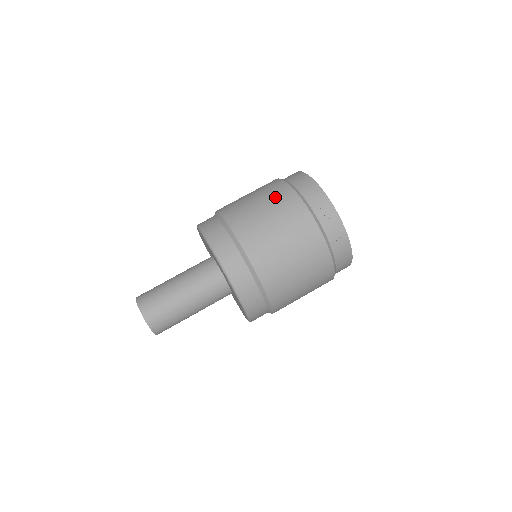
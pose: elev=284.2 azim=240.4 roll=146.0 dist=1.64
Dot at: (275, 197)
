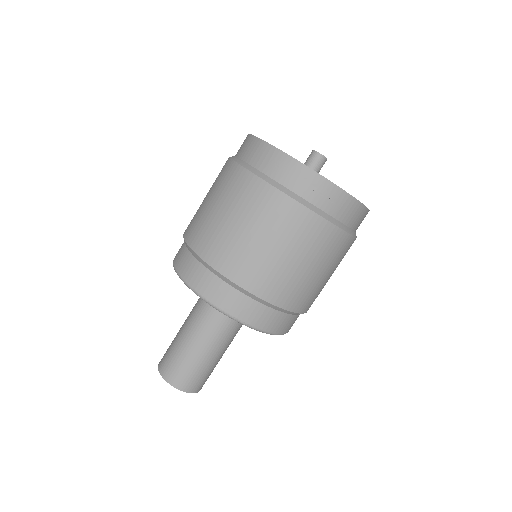
Dot at: (219, 182)
